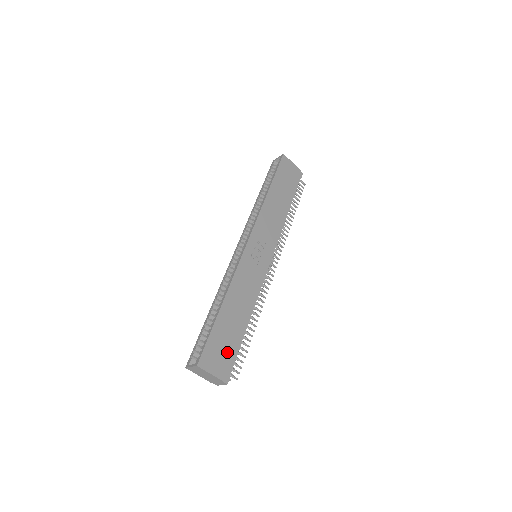
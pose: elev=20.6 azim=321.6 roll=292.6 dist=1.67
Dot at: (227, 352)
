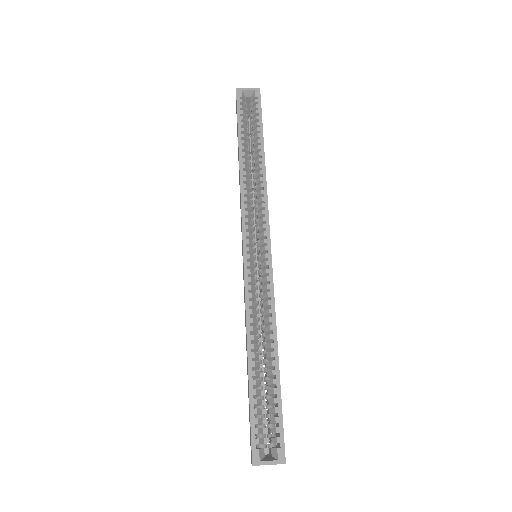
Dot at: occluded
